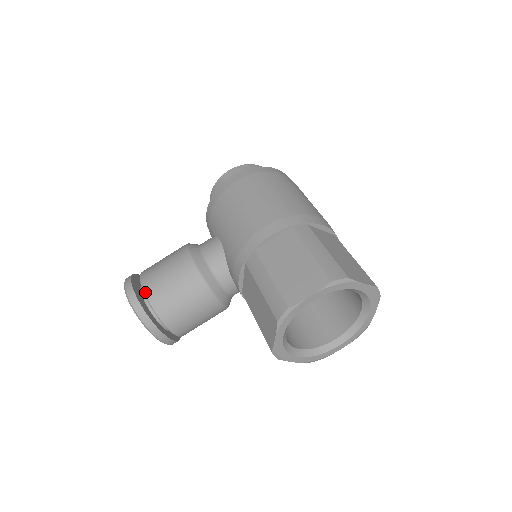
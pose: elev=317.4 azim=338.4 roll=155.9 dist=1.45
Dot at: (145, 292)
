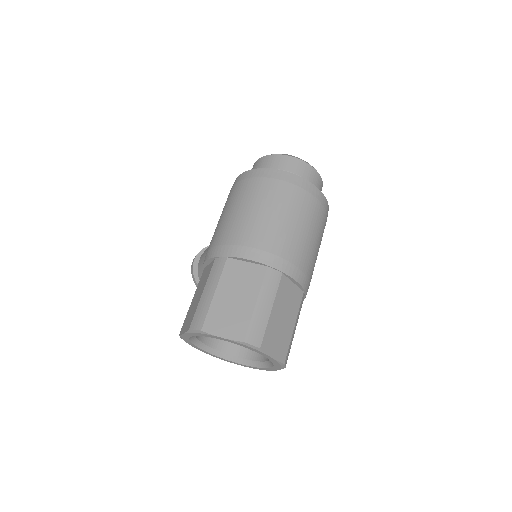
Dot at: (198, 267)
